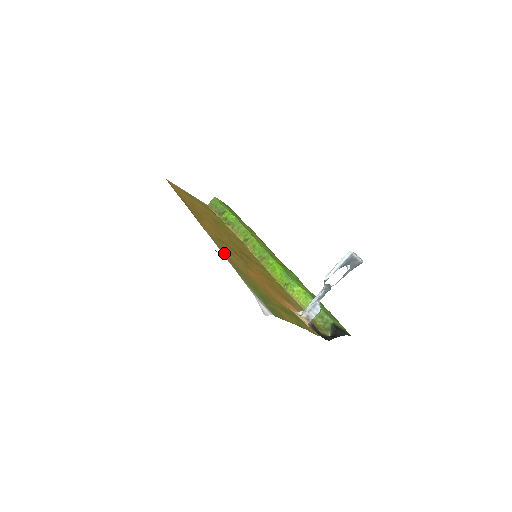
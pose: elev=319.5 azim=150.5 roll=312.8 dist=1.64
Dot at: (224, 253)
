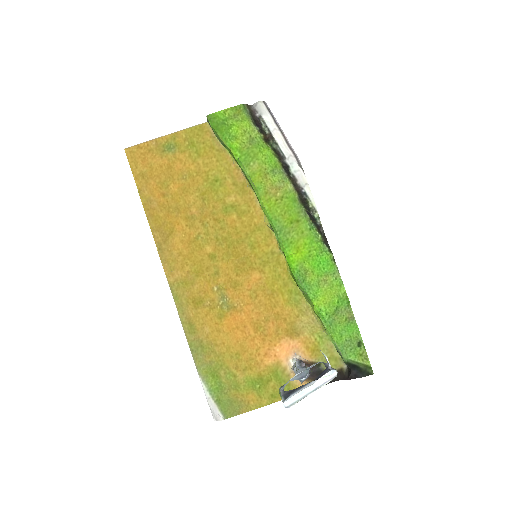
Dot at: (186, 319)
